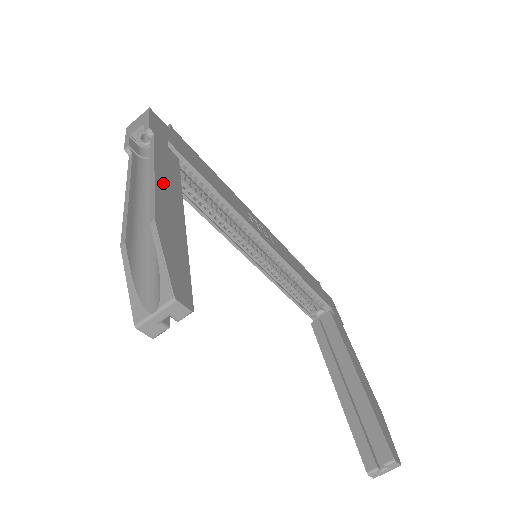
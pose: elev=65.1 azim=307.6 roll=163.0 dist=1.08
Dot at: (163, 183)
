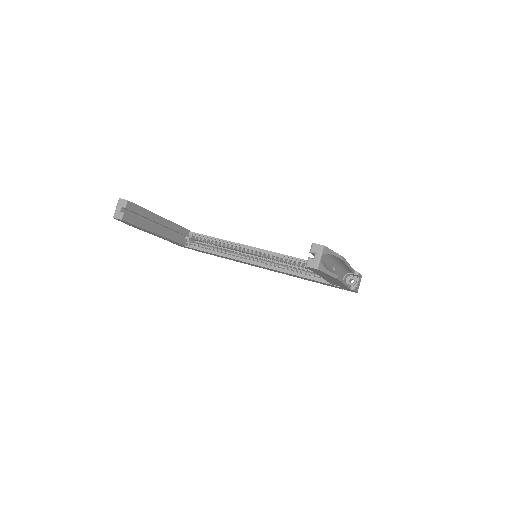
Dot at: occluded
